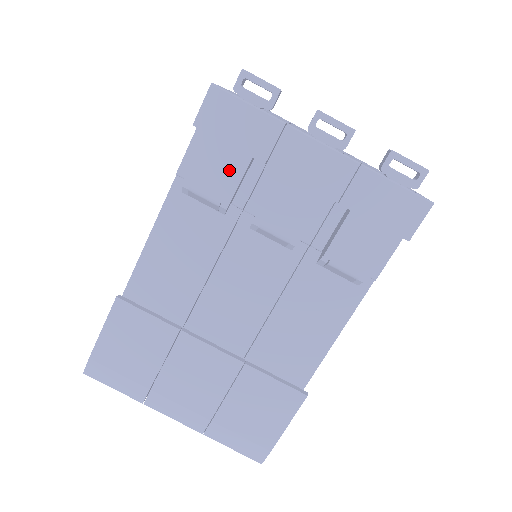
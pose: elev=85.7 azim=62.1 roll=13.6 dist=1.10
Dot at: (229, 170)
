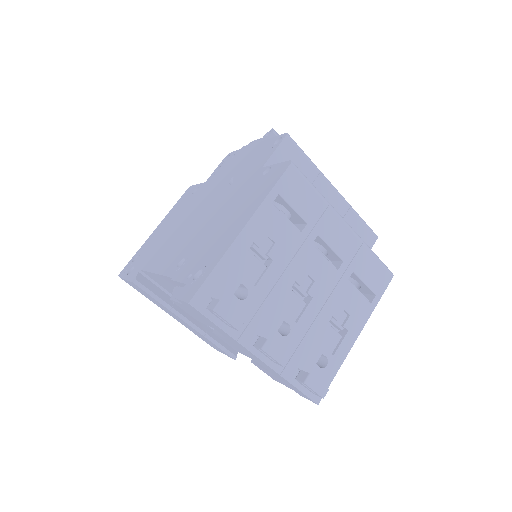
Dot at: (199, 319)
